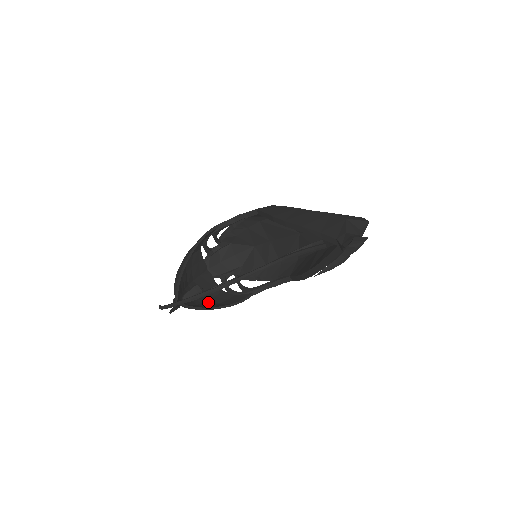
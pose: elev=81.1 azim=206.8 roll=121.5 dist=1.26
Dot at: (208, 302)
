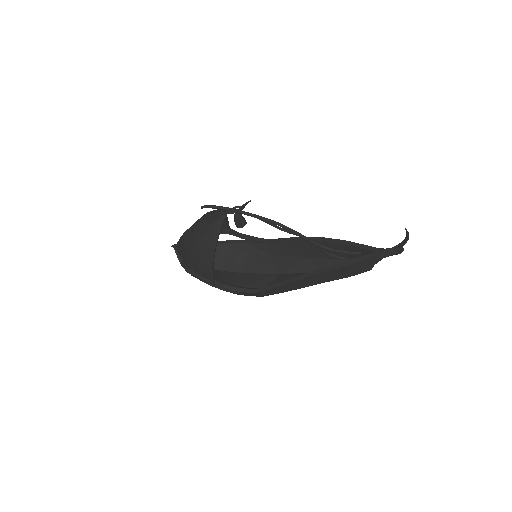
Dot at: (196, 251)
